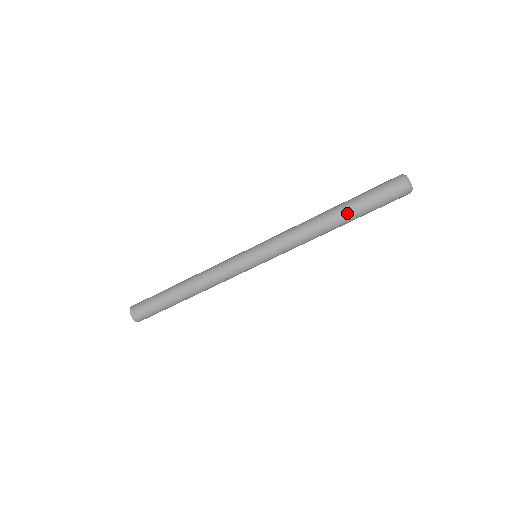
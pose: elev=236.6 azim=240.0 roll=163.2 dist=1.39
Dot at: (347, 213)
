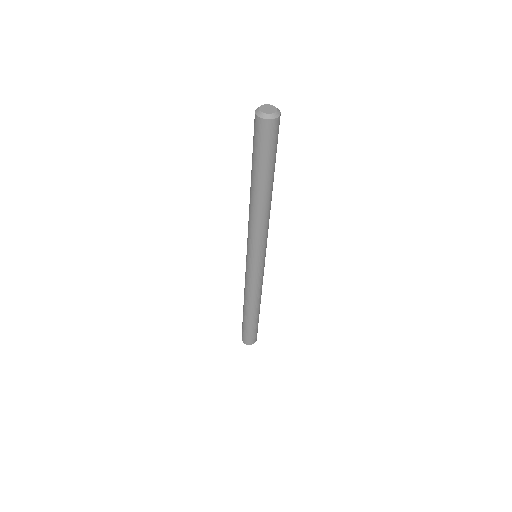
Dot at: (258, 182)
